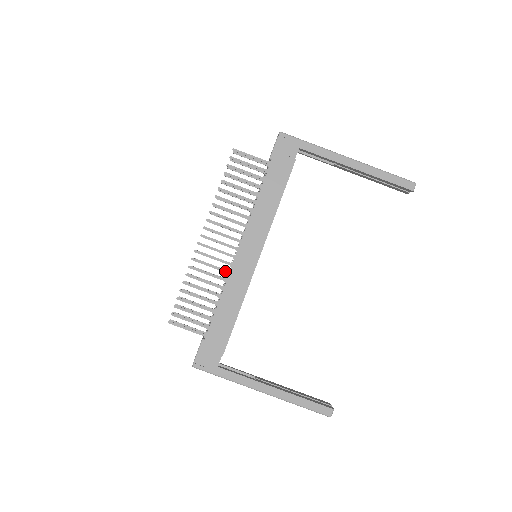
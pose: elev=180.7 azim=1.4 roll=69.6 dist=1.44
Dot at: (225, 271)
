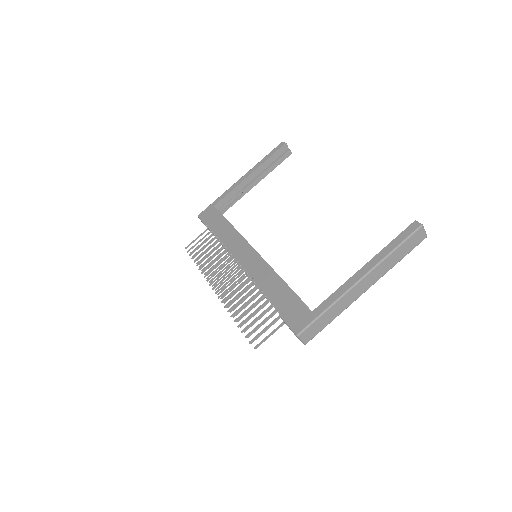
Dot at: (247, 280)
